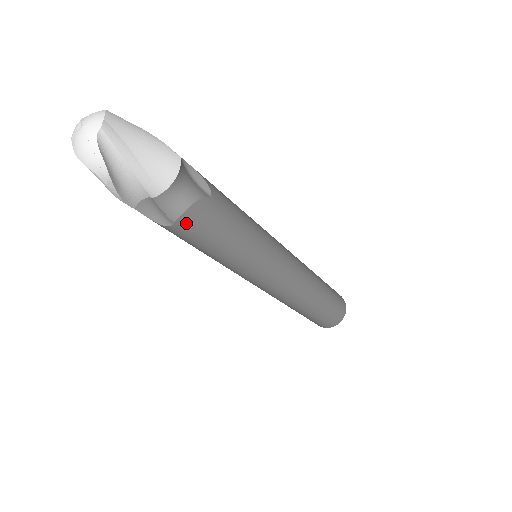
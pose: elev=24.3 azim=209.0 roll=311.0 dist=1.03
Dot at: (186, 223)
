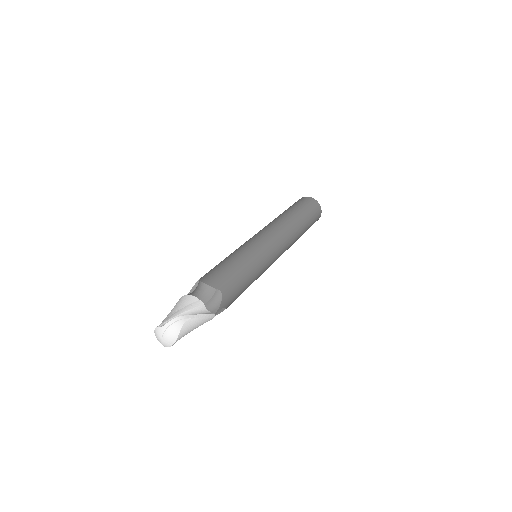
Dot at: occluded
